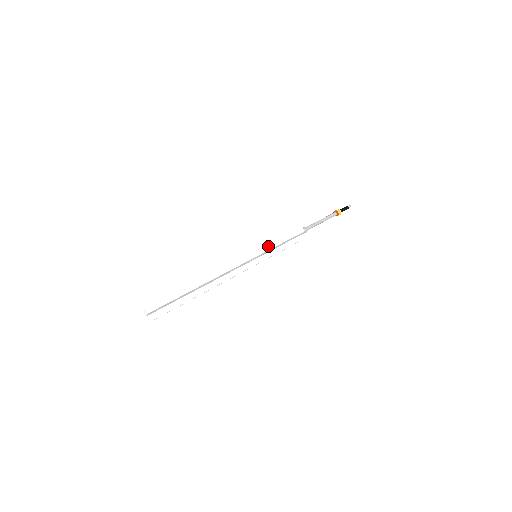
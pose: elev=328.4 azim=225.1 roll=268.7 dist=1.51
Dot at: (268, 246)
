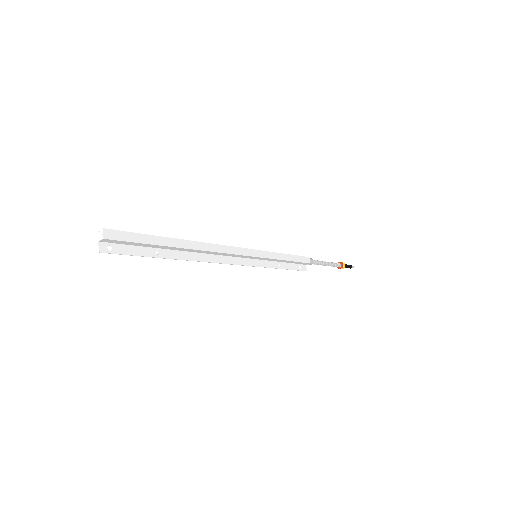
Dot at: (273, 254)
